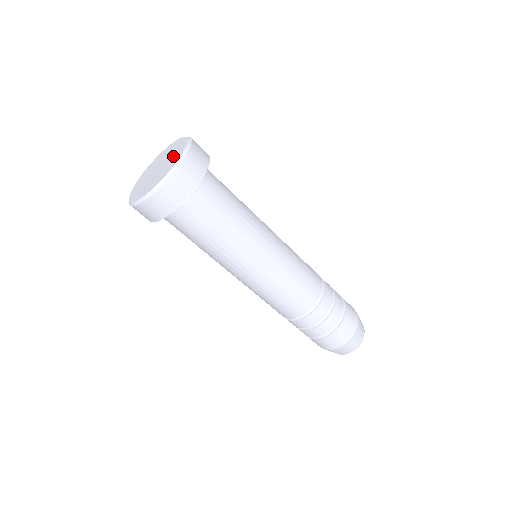
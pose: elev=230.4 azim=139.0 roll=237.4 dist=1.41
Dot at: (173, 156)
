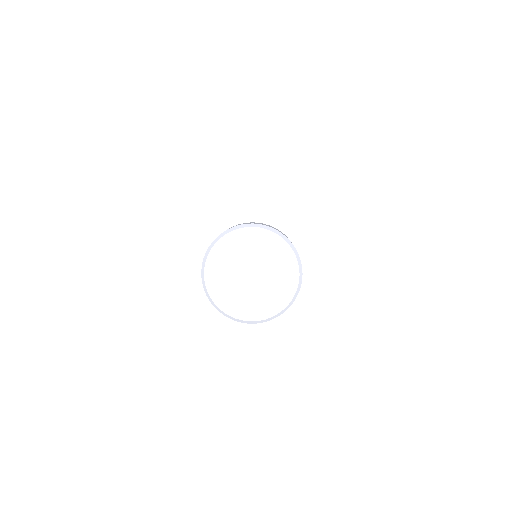
Dot at: (273, 291)
